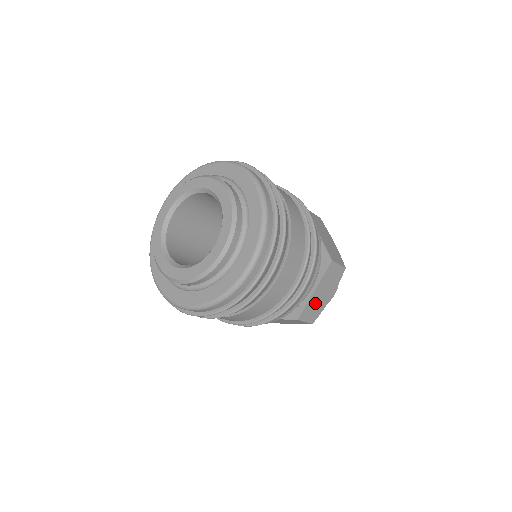
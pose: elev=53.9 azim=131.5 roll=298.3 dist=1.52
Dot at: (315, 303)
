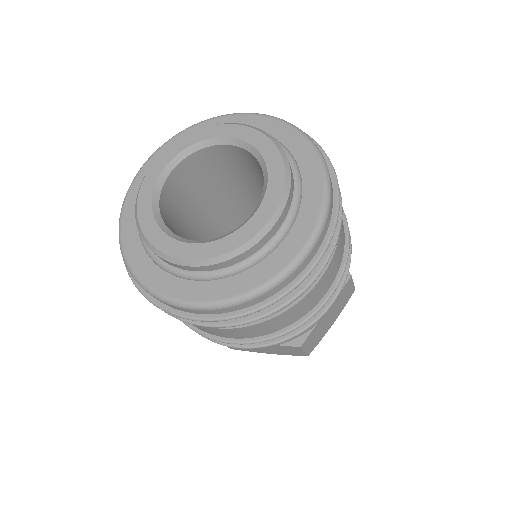
Dot at: (320, 328)
